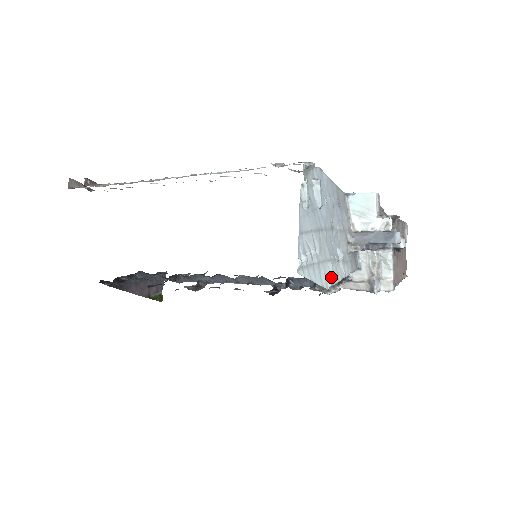
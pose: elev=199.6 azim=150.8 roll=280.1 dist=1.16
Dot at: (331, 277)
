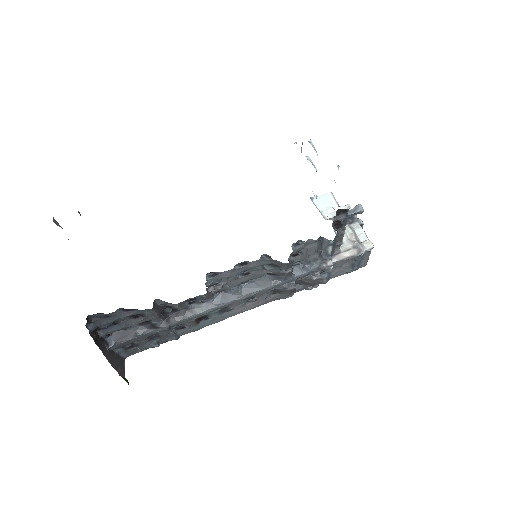
Dot at: occluded
